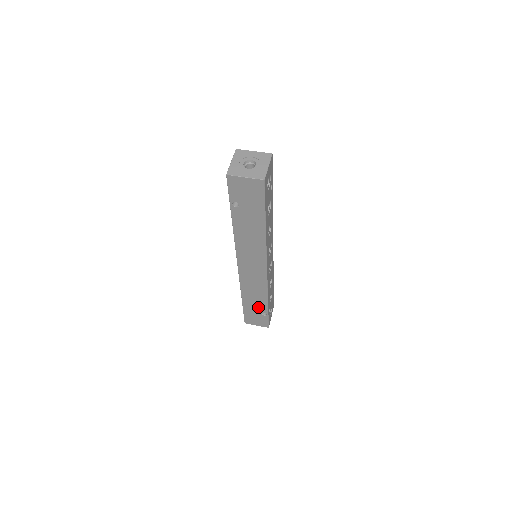
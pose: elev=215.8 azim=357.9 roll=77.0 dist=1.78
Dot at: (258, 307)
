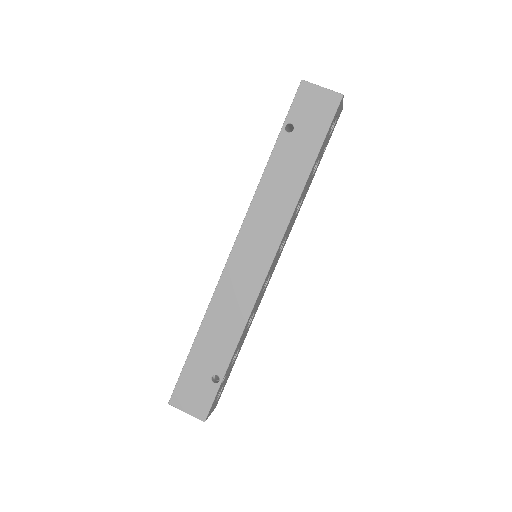
Dot at: (214, 357)
